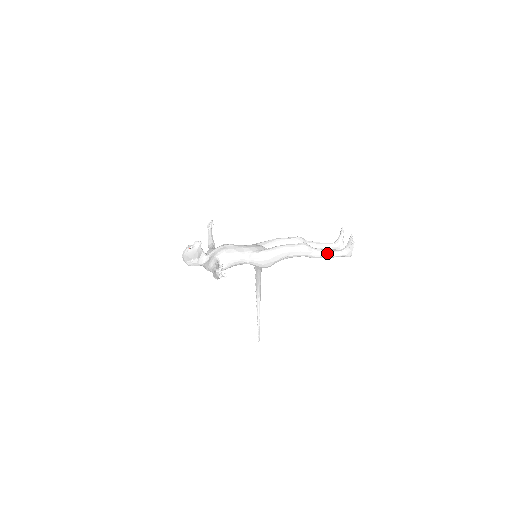
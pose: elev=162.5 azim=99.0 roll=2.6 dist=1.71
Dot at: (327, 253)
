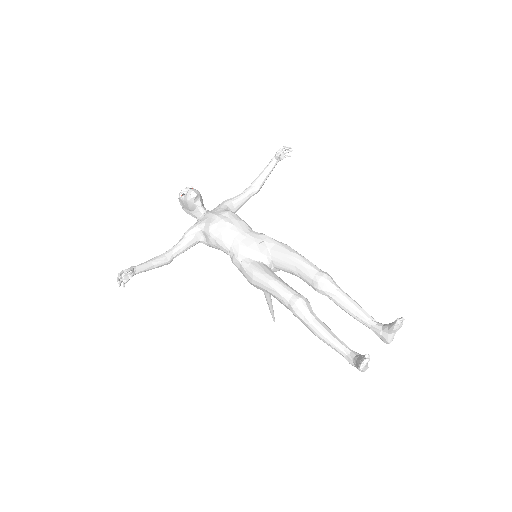
Dot at: (324, 339)
